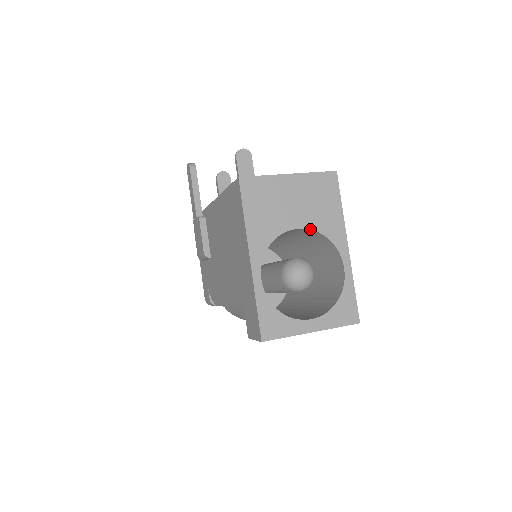
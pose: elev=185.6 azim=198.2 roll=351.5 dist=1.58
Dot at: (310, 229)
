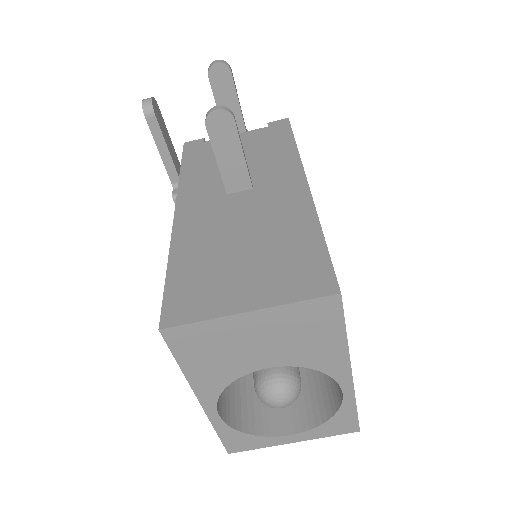
Dot at: occluded
